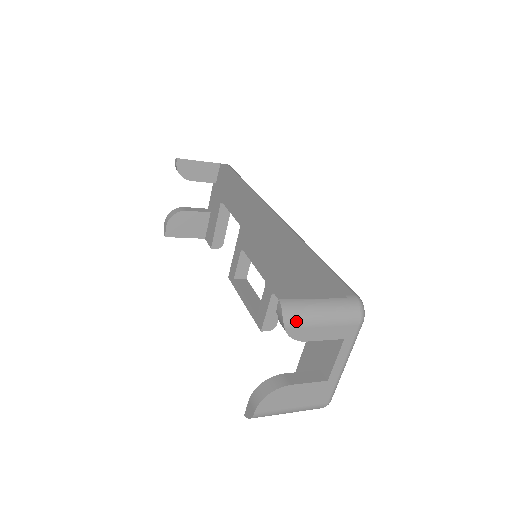
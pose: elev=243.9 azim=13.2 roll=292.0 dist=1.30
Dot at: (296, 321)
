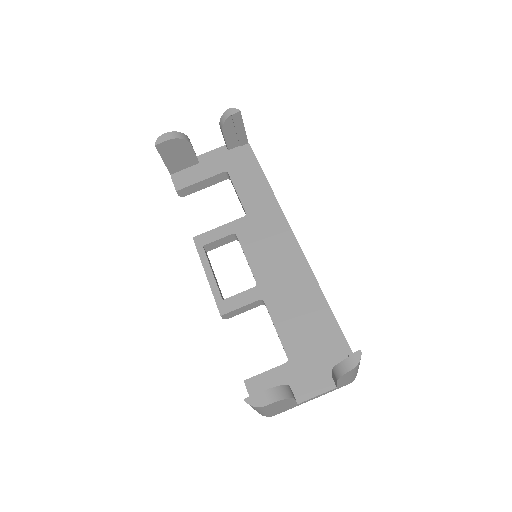
Dot at: (355, 369)
